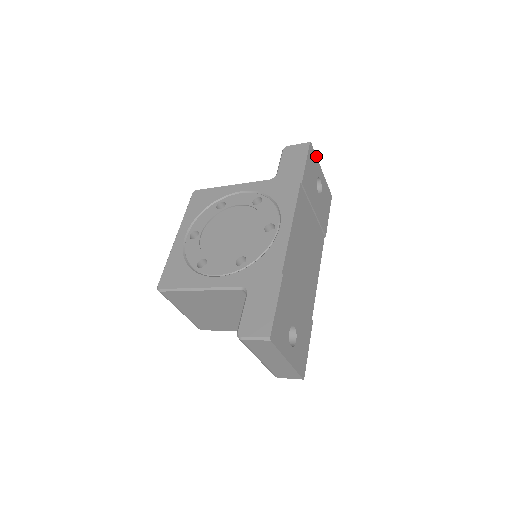
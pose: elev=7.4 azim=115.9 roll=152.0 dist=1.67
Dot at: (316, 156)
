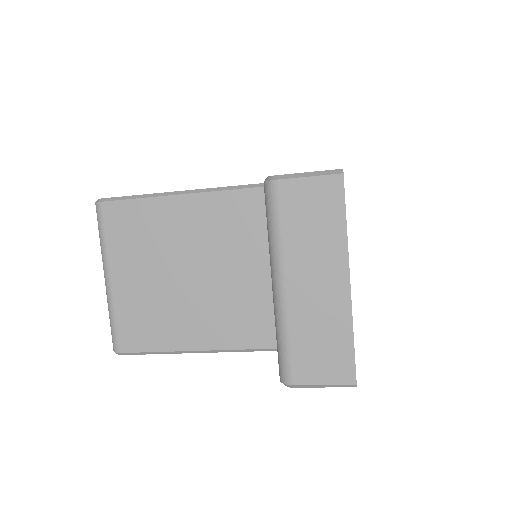
Dot at: occluded
